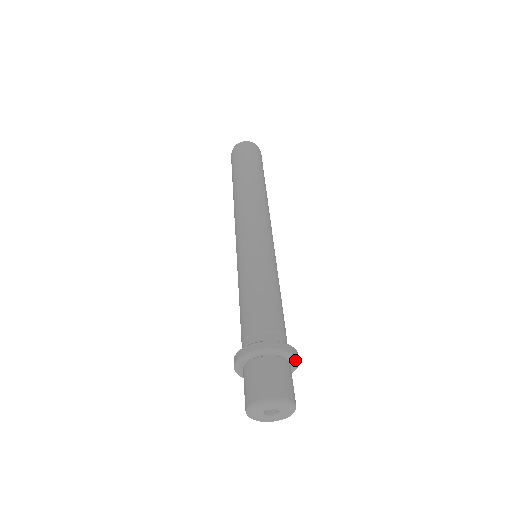
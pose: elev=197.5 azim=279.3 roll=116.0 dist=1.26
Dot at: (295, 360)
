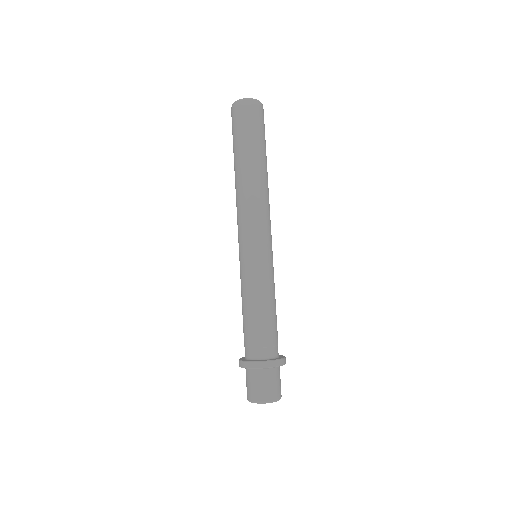
Dot at: occluded
